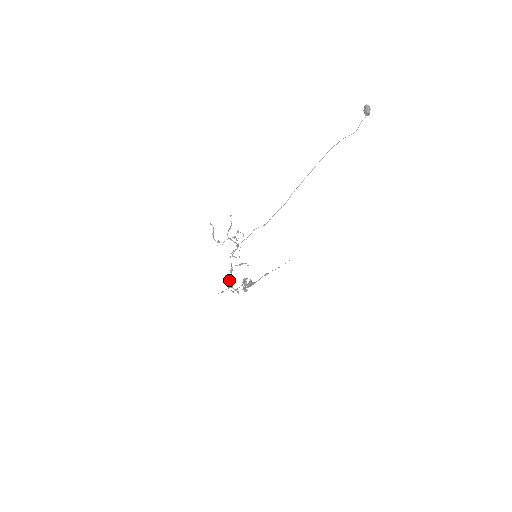
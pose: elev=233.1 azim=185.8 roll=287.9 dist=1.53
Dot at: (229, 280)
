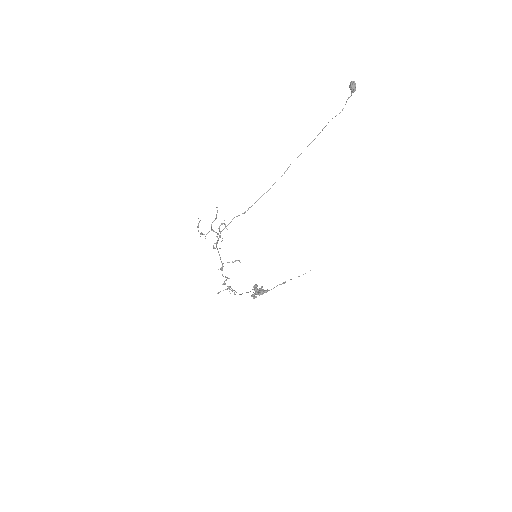
Dot at: occluded
